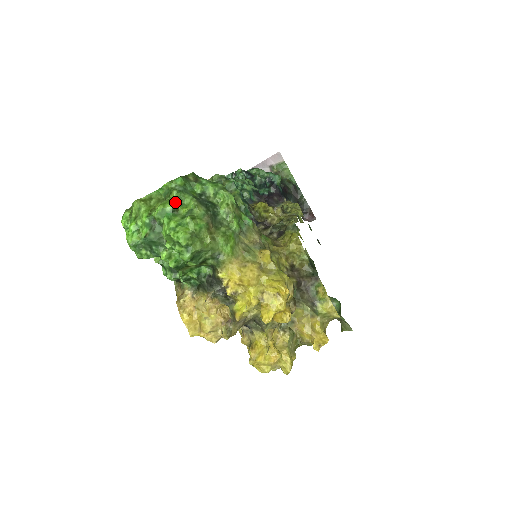
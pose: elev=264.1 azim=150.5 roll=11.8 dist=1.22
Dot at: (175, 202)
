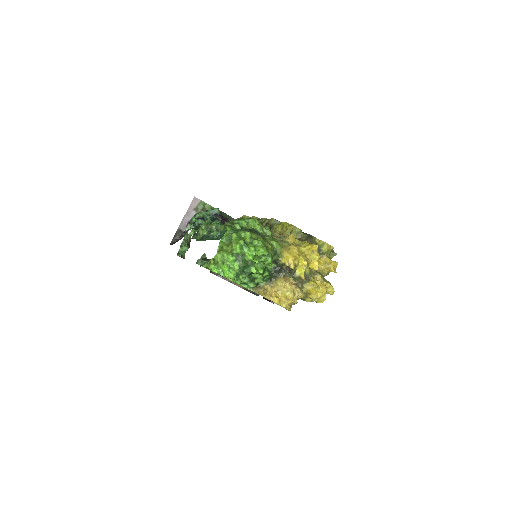
Dot at: (240, 239)
